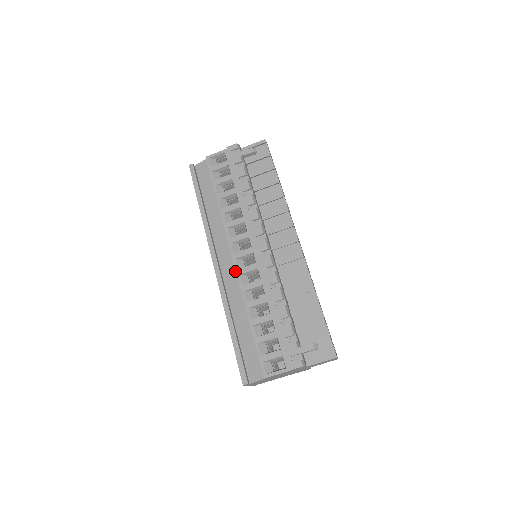
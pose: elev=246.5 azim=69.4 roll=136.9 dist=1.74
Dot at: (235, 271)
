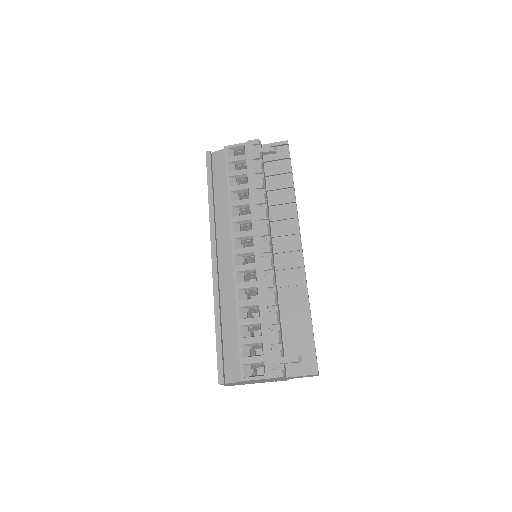
Dot at: (232, 267)
